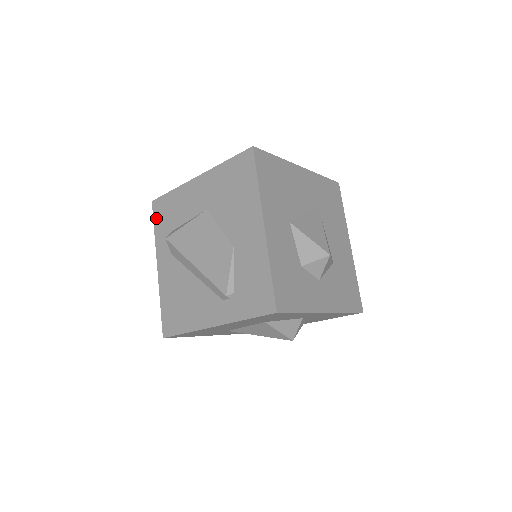
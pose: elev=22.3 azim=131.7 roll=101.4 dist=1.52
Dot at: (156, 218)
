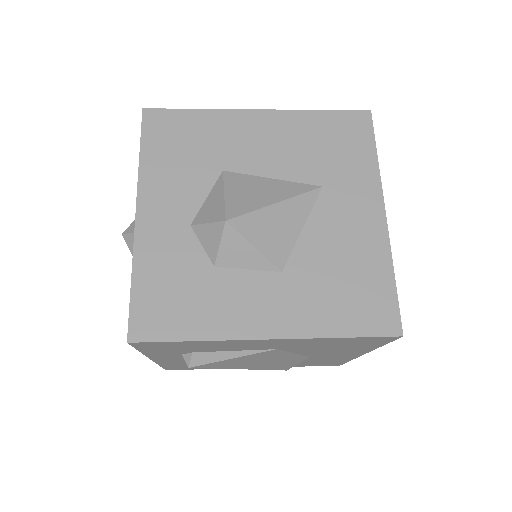
Dot at: (145, 349)
